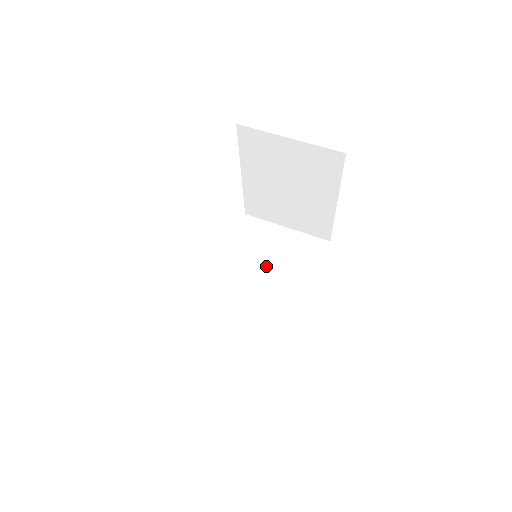
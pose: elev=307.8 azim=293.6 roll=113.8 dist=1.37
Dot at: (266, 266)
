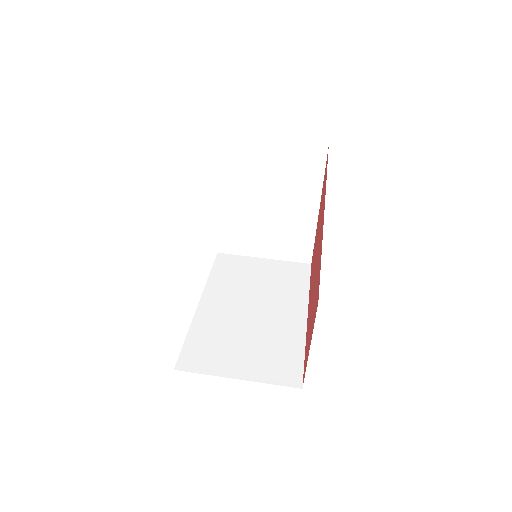
Dot at: (255, 290)
